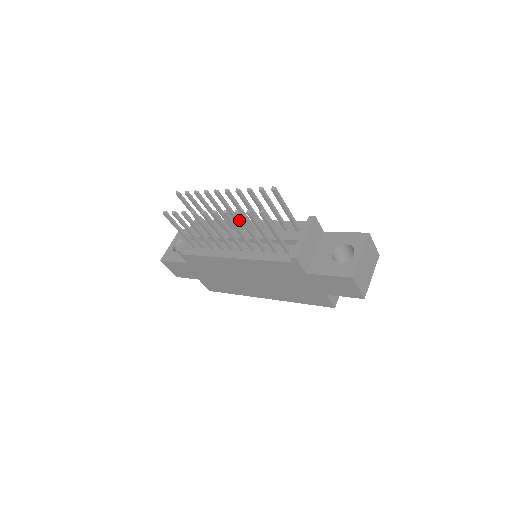
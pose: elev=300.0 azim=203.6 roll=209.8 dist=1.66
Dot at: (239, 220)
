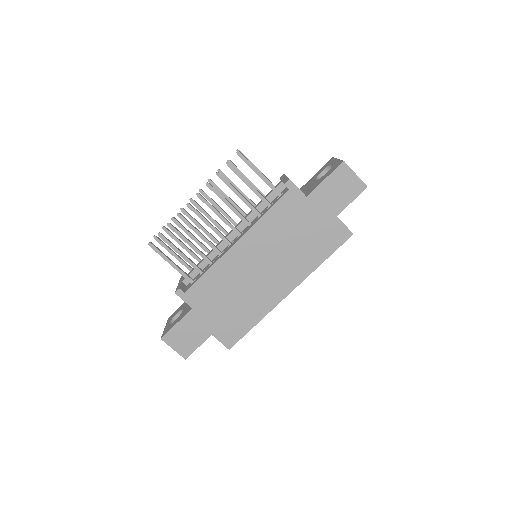
Dot at: (223, 228)
